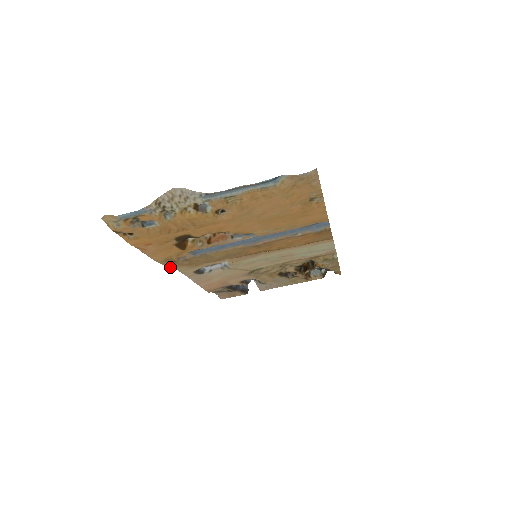
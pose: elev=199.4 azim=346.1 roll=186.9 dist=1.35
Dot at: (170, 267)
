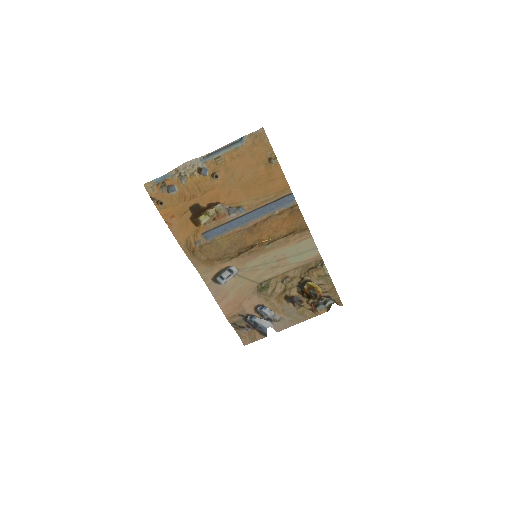
Dot at: (192, 263)
